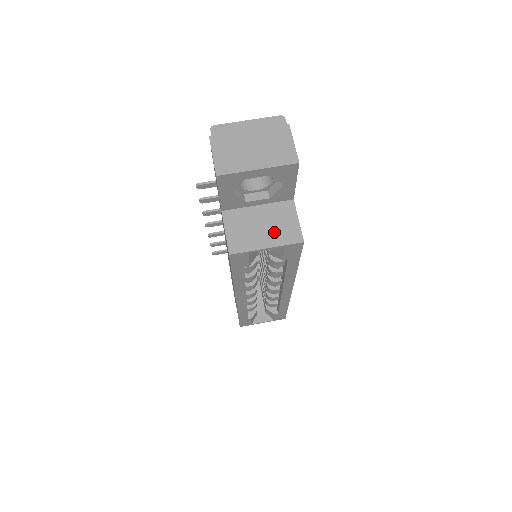
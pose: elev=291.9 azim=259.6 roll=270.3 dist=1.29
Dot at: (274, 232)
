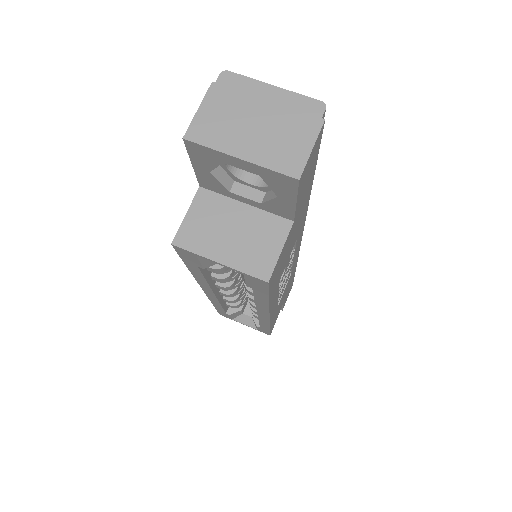
Dot at: (241, 248)
